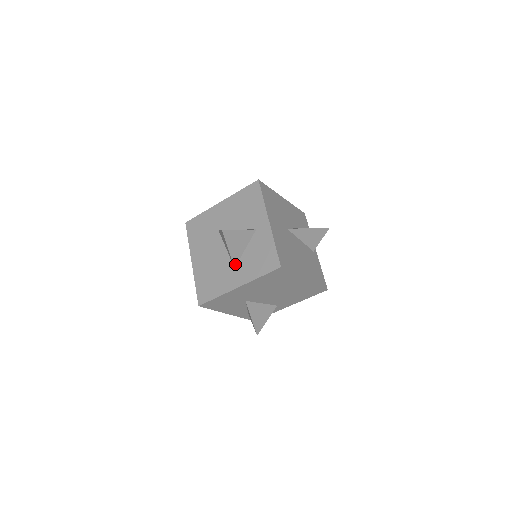
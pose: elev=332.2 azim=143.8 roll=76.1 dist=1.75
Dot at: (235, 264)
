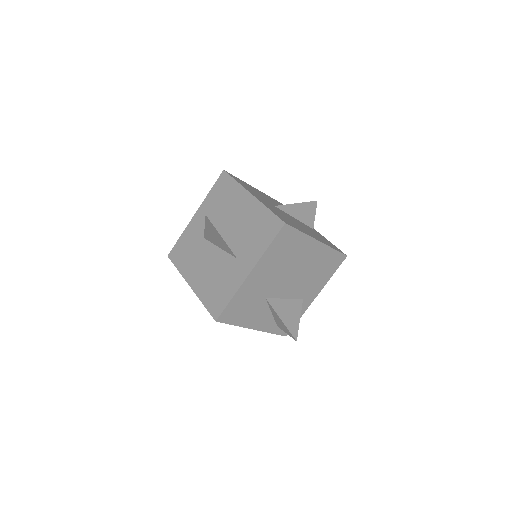
Dot at: (236, 254)
